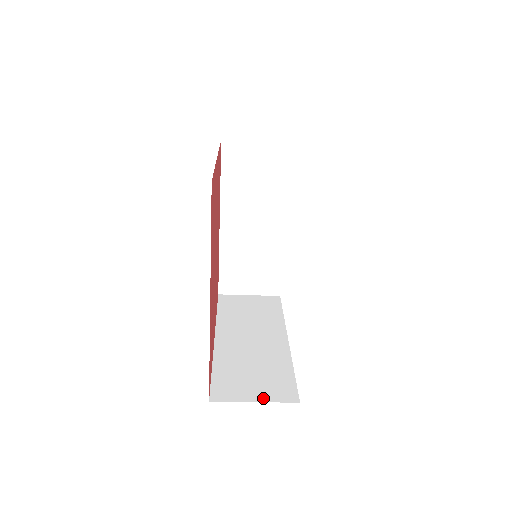
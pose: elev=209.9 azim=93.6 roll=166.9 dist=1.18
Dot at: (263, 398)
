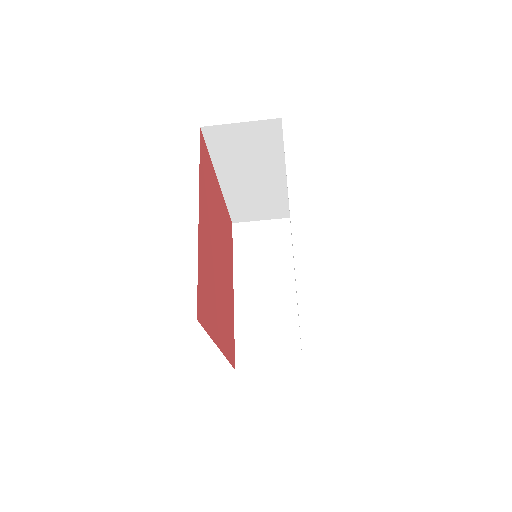
Dot at: (275, 363)
